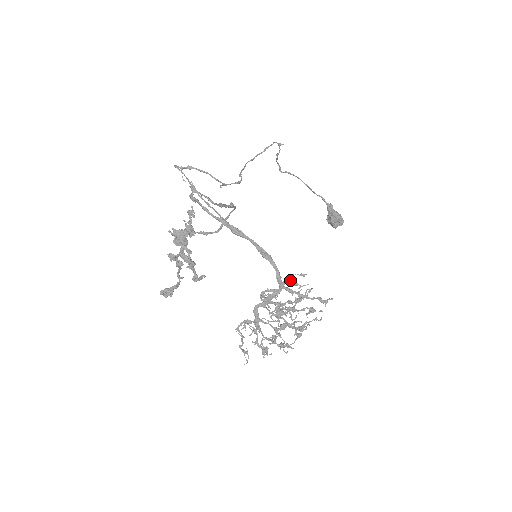
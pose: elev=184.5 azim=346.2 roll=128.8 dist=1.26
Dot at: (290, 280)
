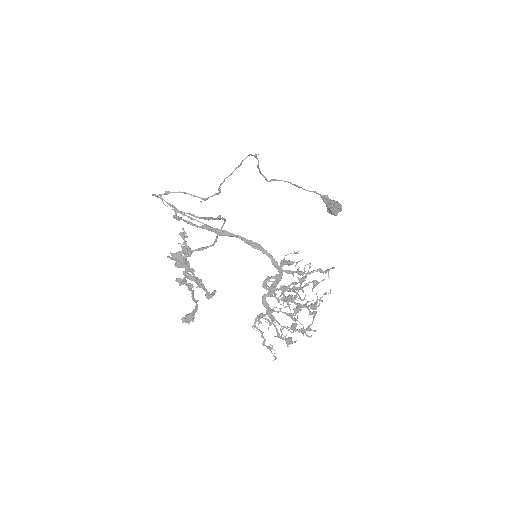
Dot at: (285, 261)
